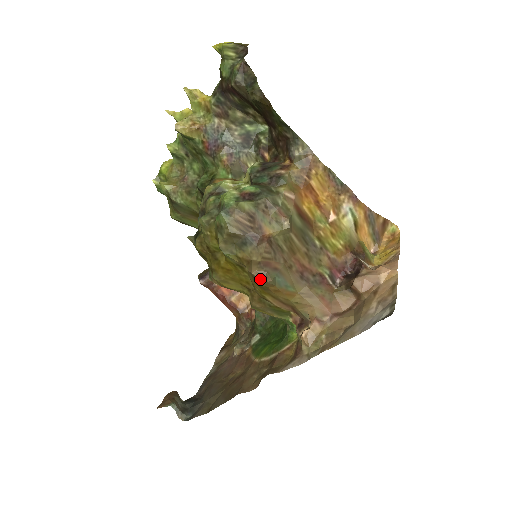
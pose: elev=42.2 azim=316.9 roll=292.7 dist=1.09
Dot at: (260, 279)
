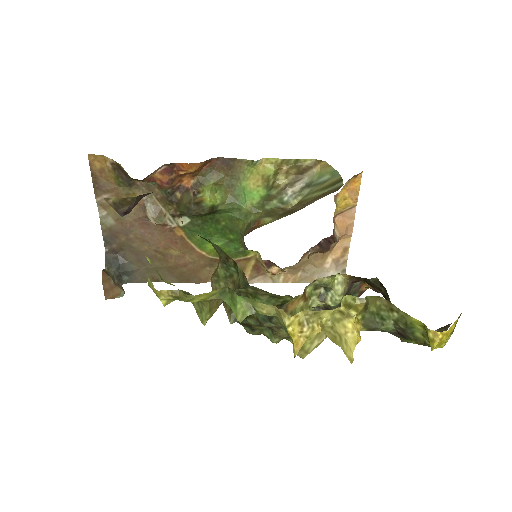
Dot at: occluded
